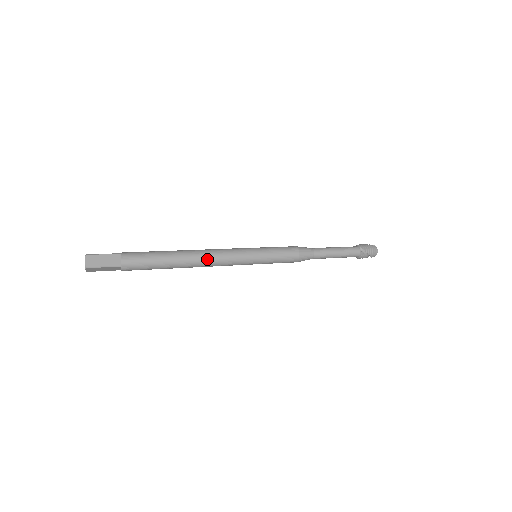
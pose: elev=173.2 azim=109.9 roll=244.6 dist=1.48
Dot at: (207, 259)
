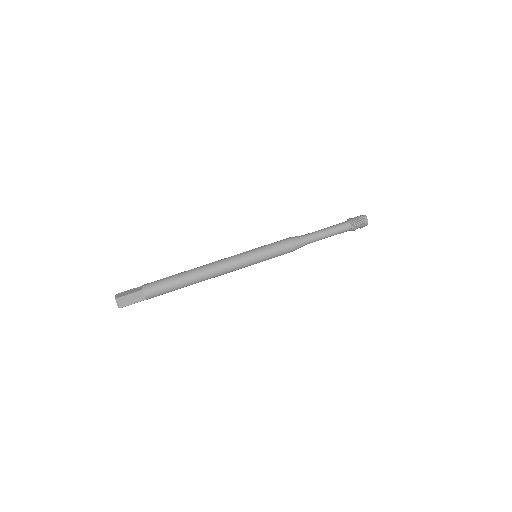
Dot at: (214, 275)
